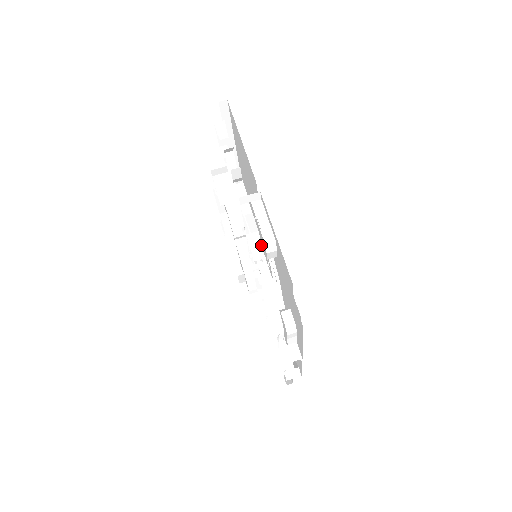
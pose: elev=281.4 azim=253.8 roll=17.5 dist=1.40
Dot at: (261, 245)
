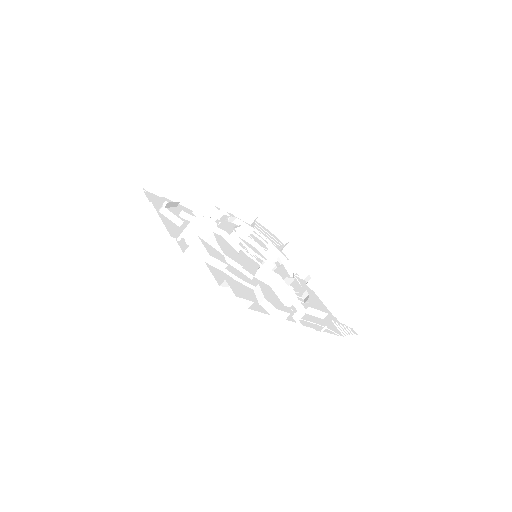
Dot at: (286, 283)
